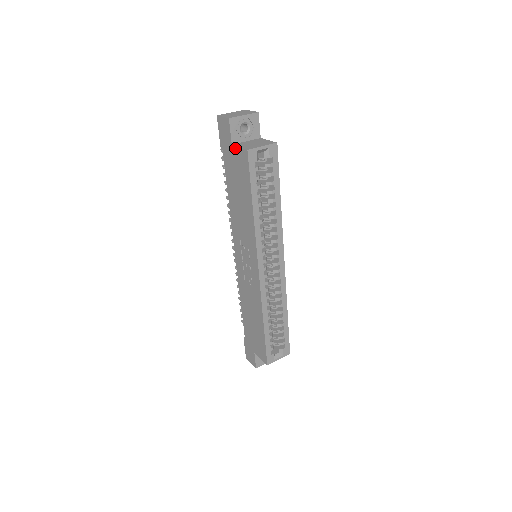
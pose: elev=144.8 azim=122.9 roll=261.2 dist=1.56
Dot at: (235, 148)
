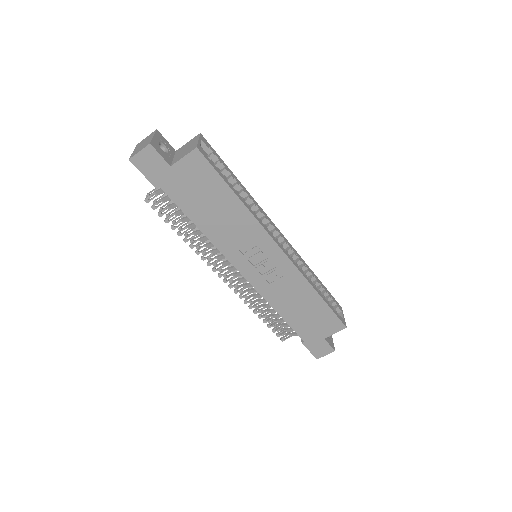
Dot at: (178, 164)
